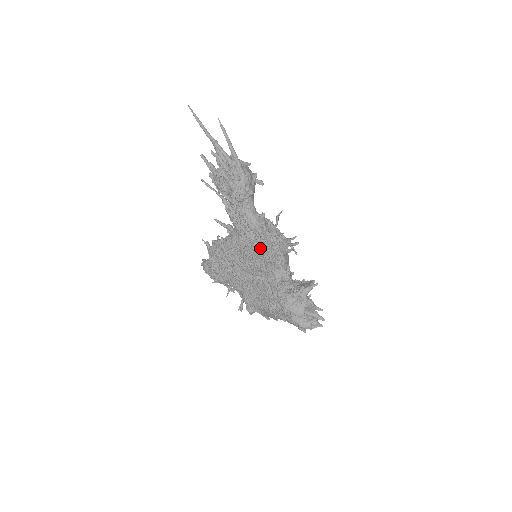
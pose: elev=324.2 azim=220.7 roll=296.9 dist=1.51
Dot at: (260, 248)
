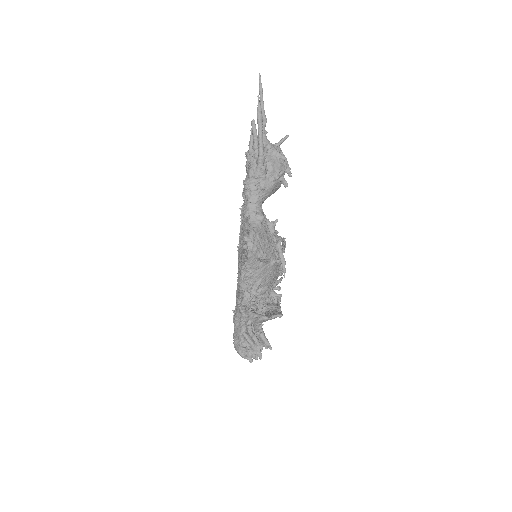
Dot at: occluded
